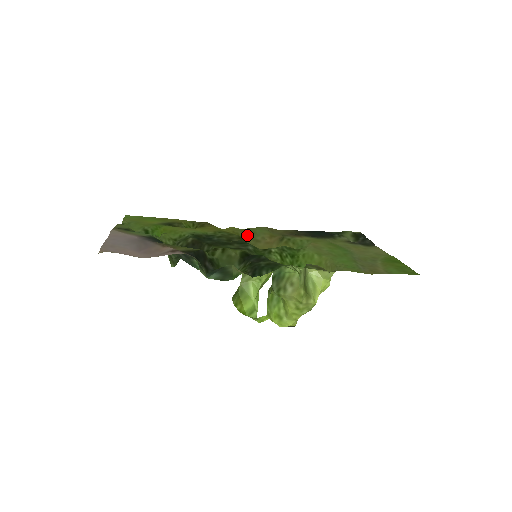
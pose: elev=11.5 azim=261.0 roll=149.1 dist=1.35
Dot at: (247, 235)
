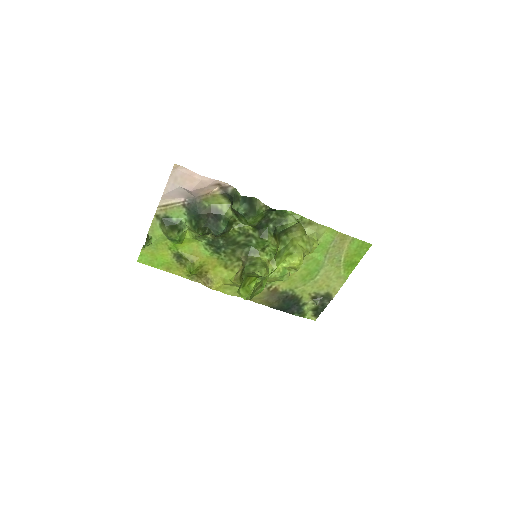
Dot at: (236, 285)
